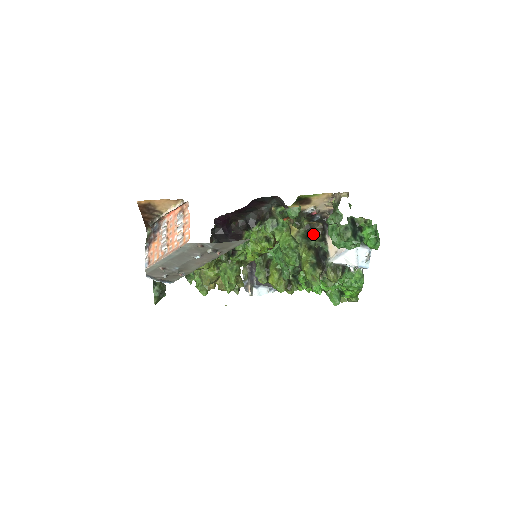
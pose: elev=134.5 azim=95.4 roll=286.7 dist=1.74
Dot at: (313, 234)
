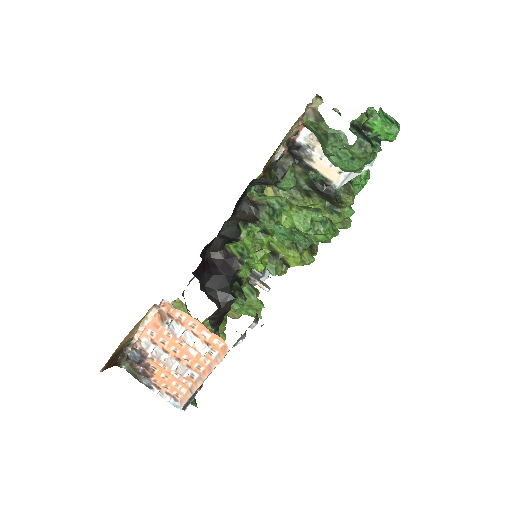
Dot at: occluded
